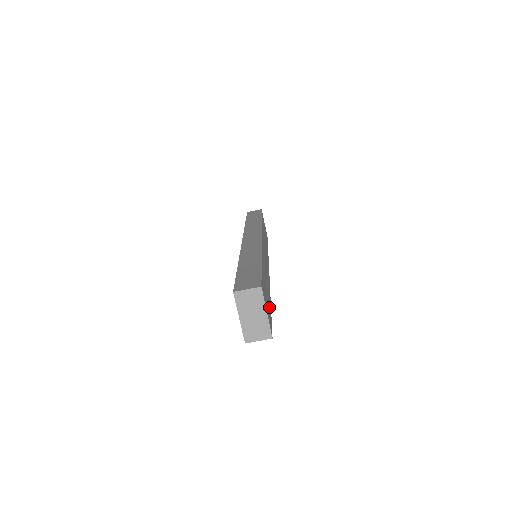
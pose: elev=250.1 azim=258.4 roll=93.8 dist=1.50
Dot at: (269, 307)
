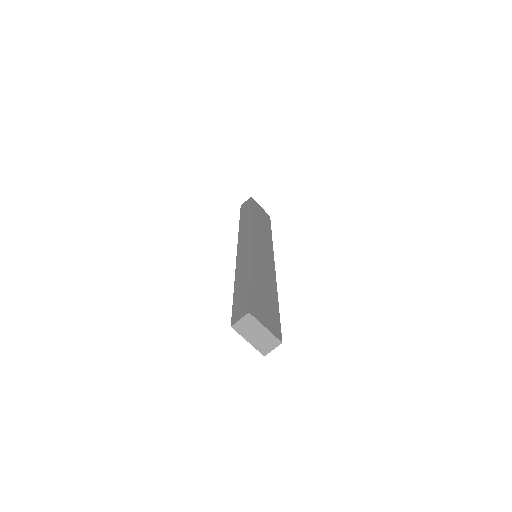
Dot at: (273, 312)
